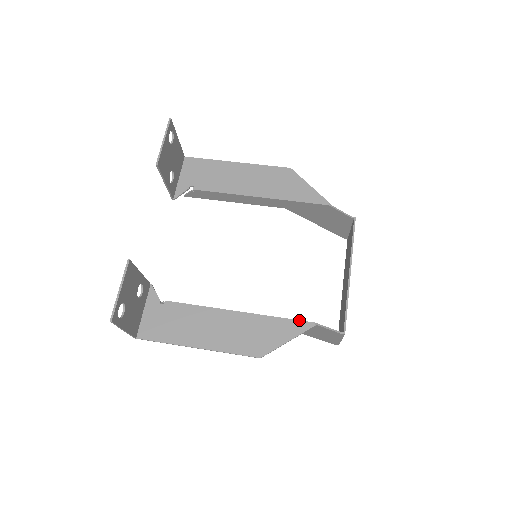
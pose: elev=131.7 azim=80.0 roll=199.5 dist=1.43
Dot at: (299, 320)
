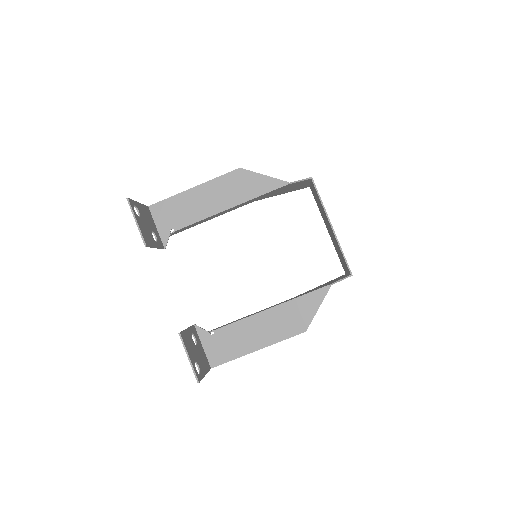
Dot at: (317, 289)
